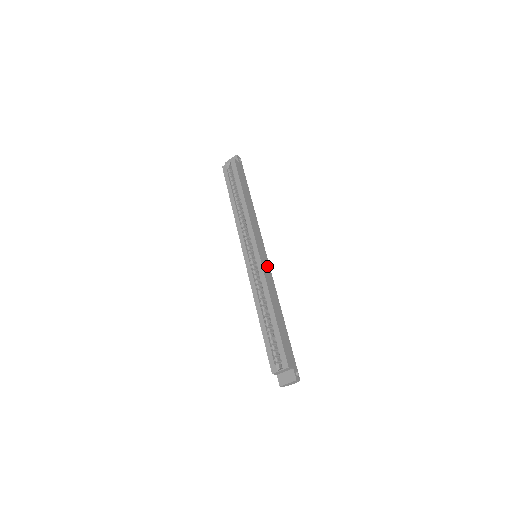
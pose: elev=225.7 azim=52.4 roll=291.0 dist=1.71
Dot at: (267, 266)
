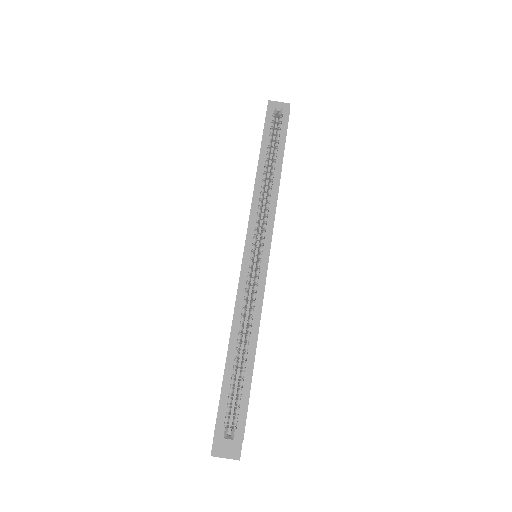
Dot at: occluded
